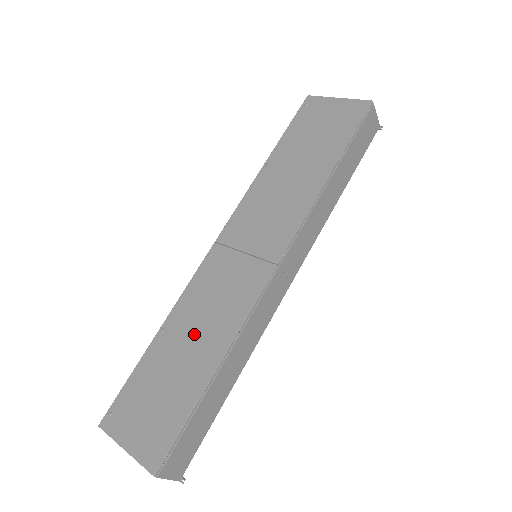
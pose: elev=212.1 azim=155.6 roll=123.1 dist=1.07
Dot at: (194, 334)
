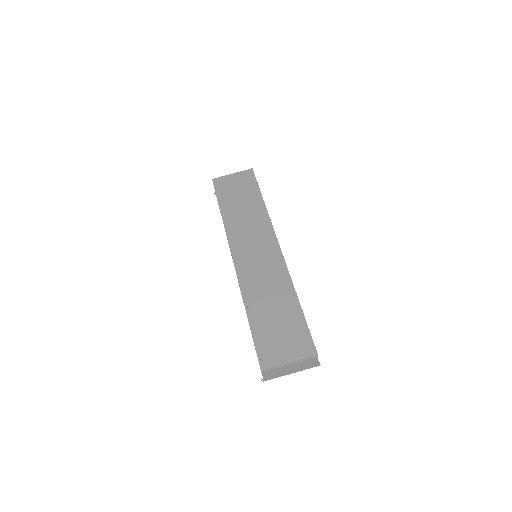
Dot at: (269, 296)
